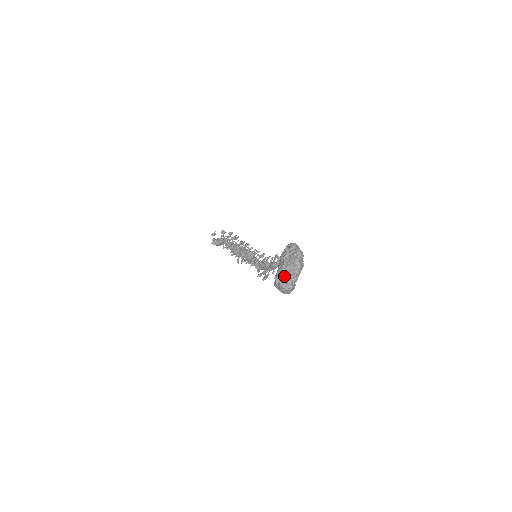
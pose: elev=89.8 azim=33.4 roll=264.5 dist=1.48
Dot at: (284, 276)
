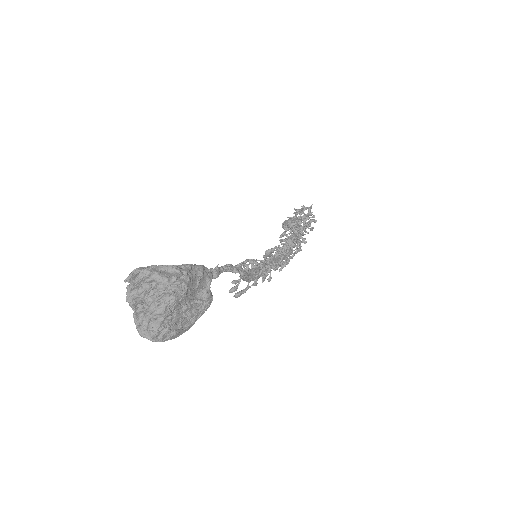
Dot at: (143, 317)
